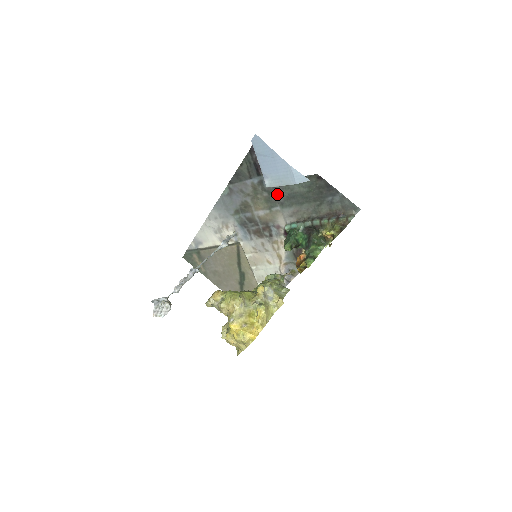
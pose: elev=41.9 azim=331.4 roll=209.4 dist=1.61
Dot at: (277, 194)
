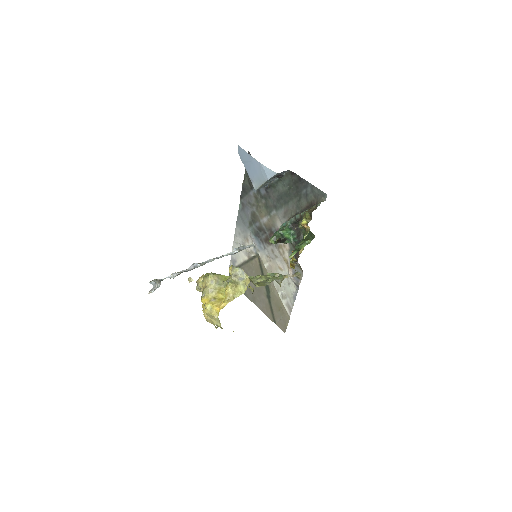
Dot at: (271, 198)
